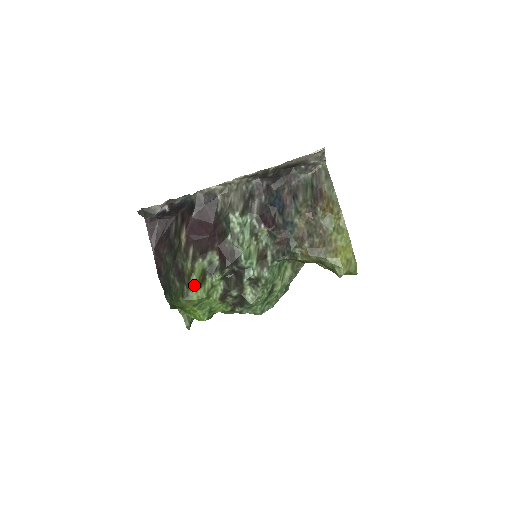
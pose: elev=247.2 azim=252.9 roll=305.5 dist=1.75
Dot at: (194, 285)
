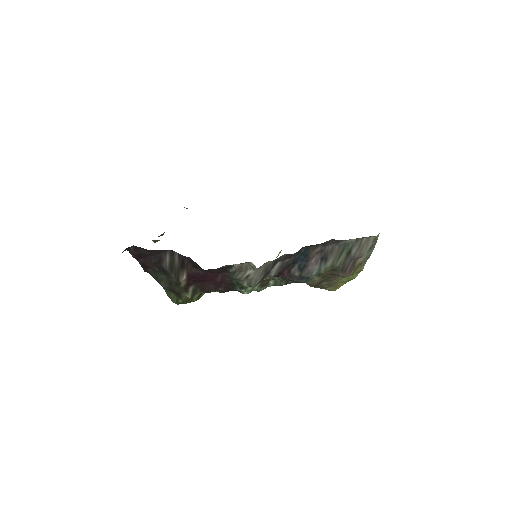
Dot at: occluded
